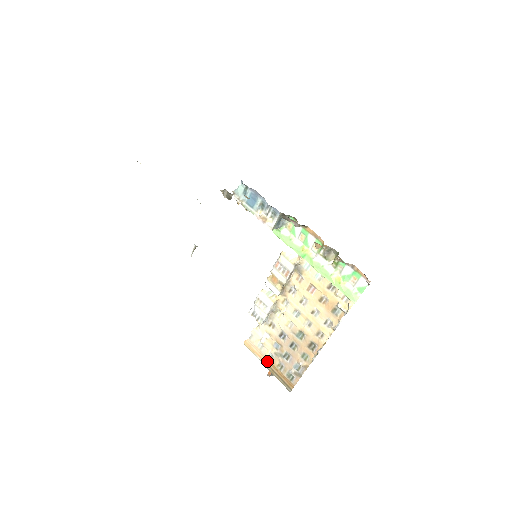
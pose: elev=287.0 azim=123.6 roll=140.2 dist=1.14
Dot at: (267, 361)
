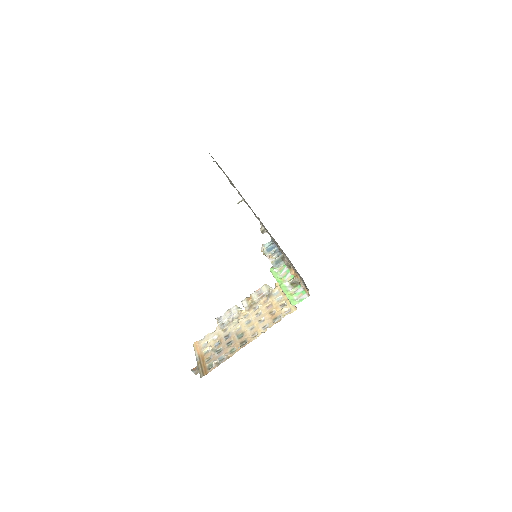
Dot at: (201, 355)
